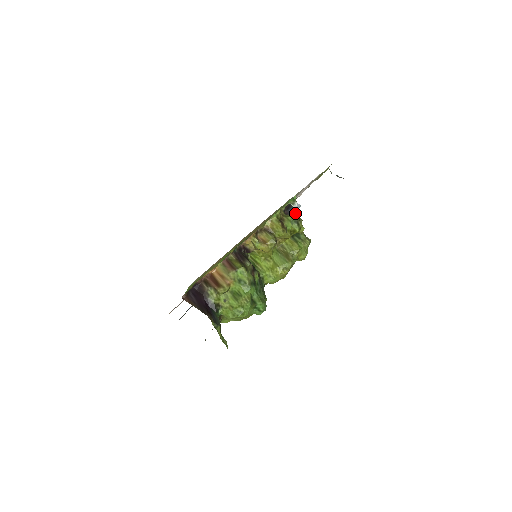
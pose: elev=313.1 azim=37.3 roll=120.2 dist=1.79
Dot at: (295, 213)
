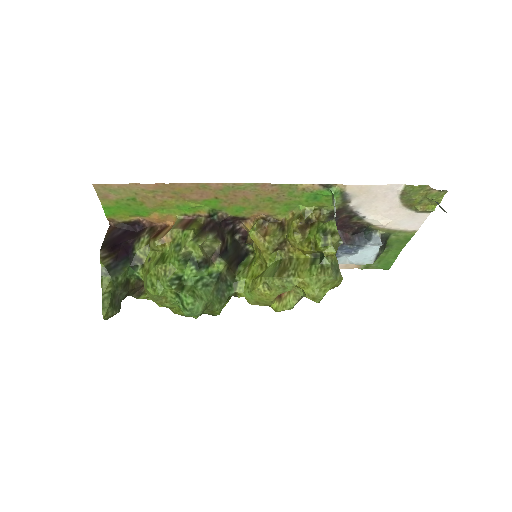
Dot at: (332, 221)
